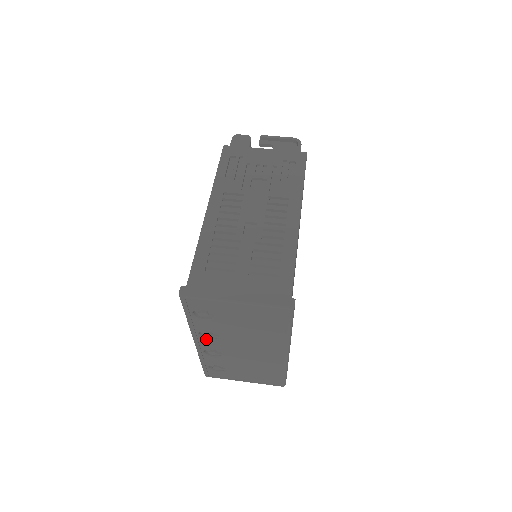
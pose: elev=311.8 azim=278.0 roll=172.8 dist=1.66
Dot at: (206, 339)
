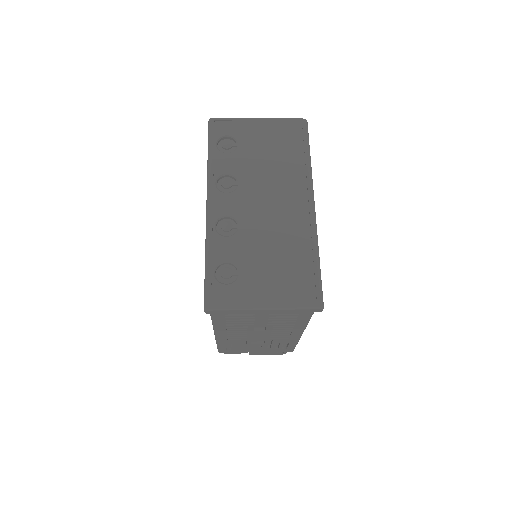
Dot at: (223, 192)
